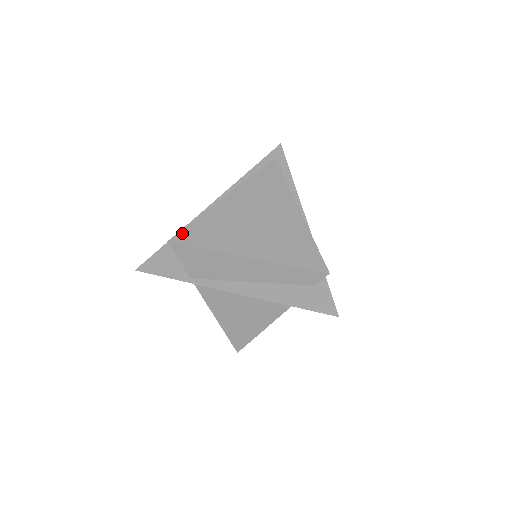
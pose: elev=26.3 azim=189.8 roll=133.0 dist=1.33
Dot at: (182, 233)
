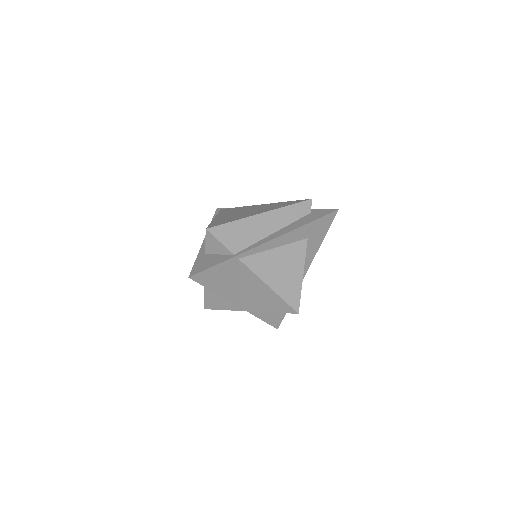
Dot at: (210, 226)
